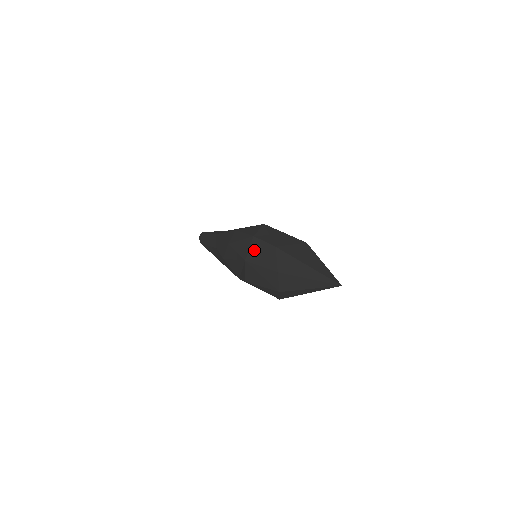
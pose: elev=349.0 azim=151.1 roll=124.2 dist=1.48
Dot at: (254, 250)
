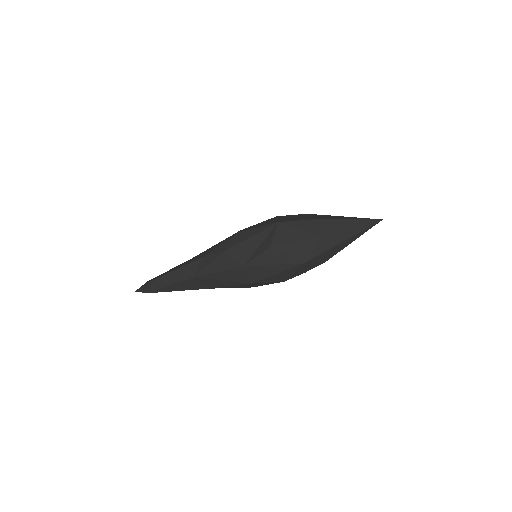
Dot at: (284, 218)
